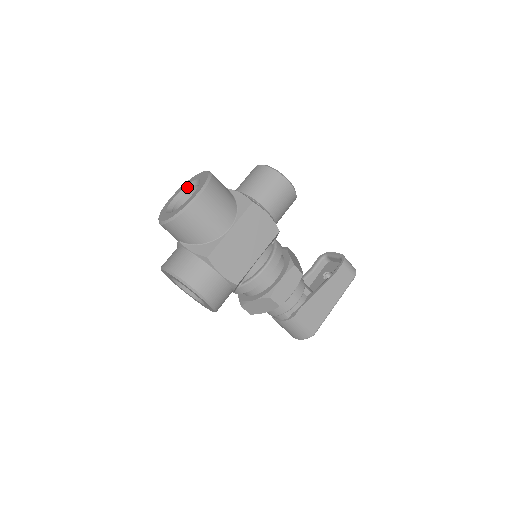
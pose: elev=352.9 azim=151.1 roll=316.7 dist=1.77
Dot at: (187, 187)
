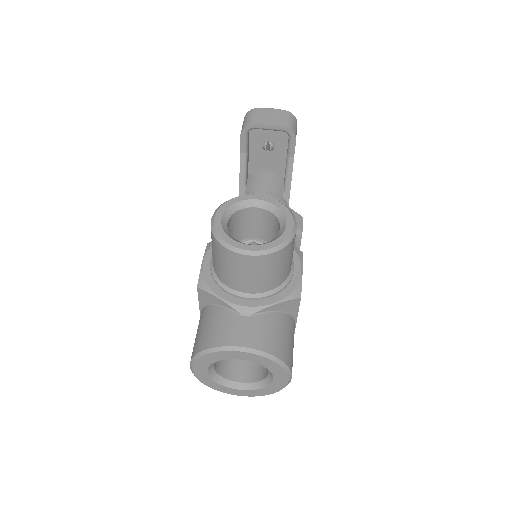
Dot at: occluded
